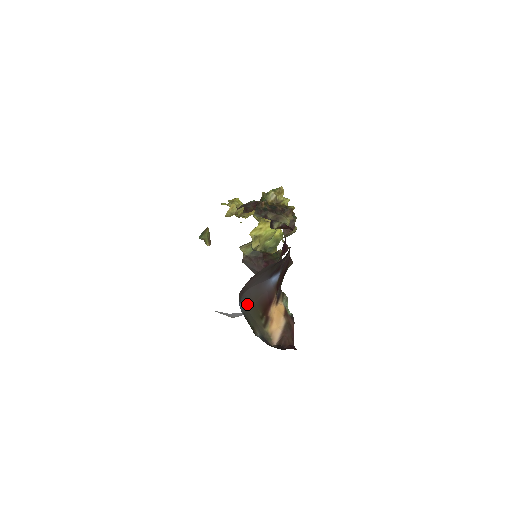
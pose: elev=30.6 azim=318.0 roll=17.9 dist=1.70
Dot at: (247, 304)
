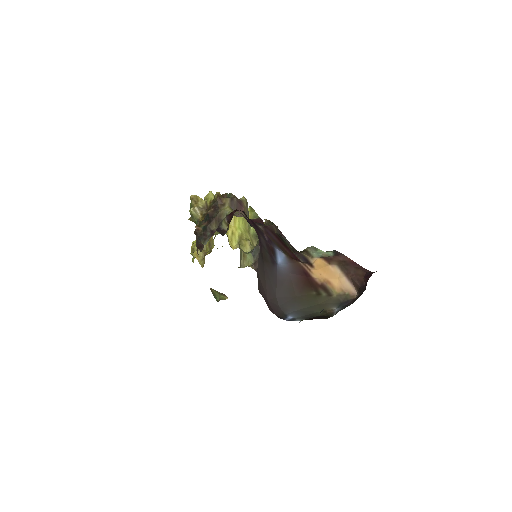
Dot at: (294, 307)
